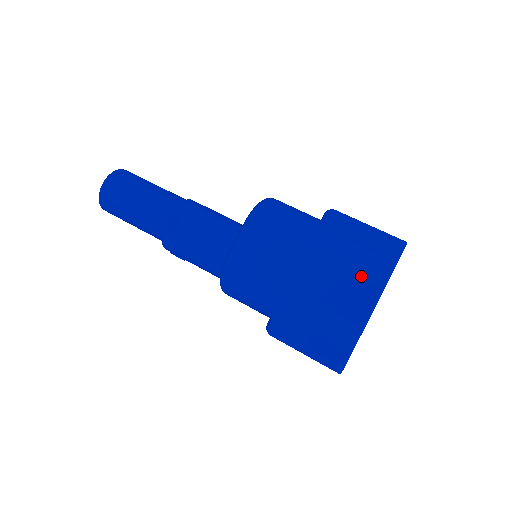
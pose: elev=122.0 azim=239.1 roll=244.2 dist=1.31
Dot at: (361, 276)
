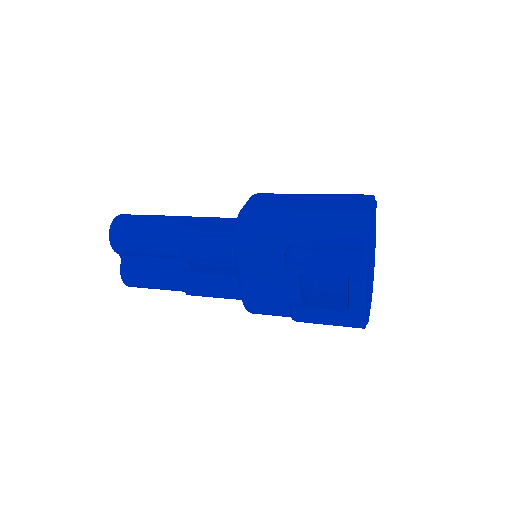
Dot at: (353, 196)
